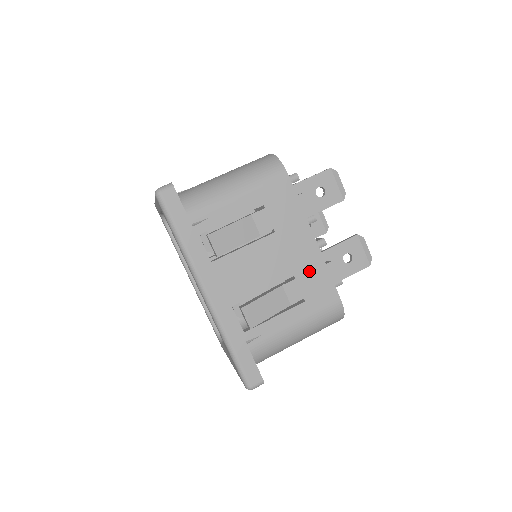
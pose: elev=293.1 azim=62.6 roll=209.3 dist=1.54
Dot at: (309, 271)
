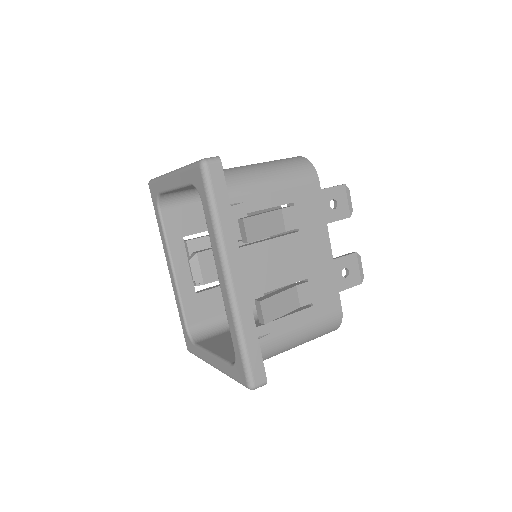
Dot at: (321, 276)
